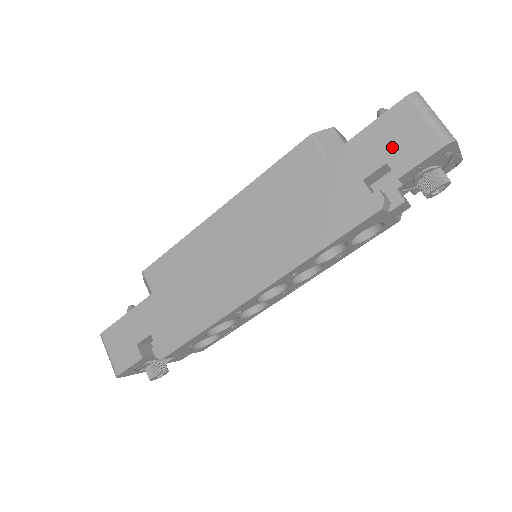
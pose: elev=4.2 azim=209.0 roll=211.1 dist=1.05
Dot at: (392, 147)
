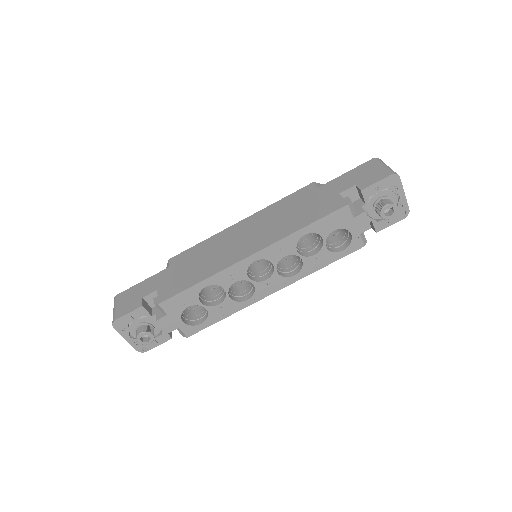
Dot at: (360, 178)
